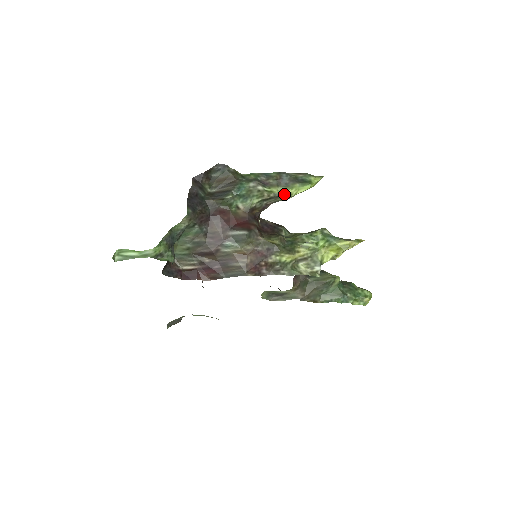
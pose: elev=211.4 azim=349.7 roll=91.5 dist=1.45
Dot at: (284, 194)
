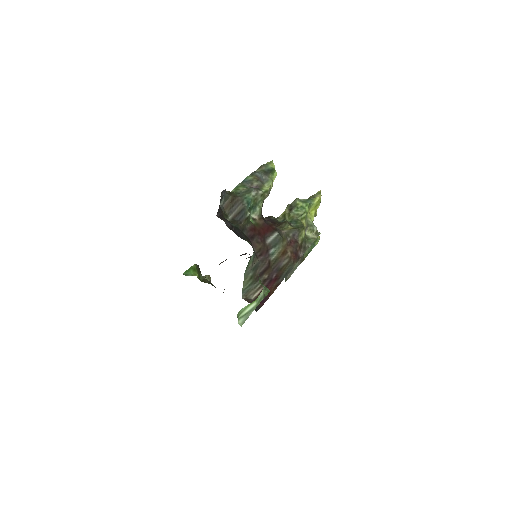
Dot at: (271, 188)
